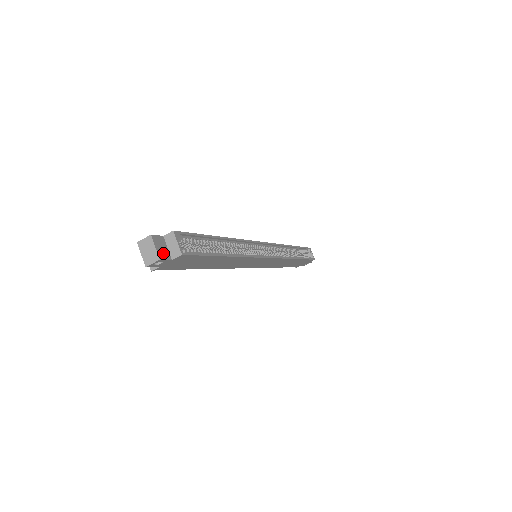
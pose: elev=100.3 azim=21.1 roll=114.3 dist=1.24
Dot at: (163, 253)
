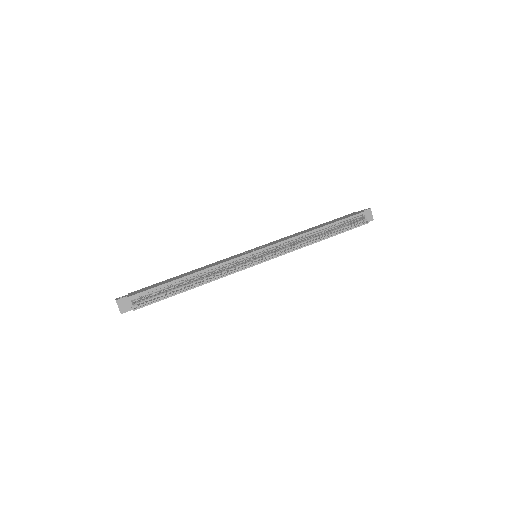
Dot at: (125, 308)
